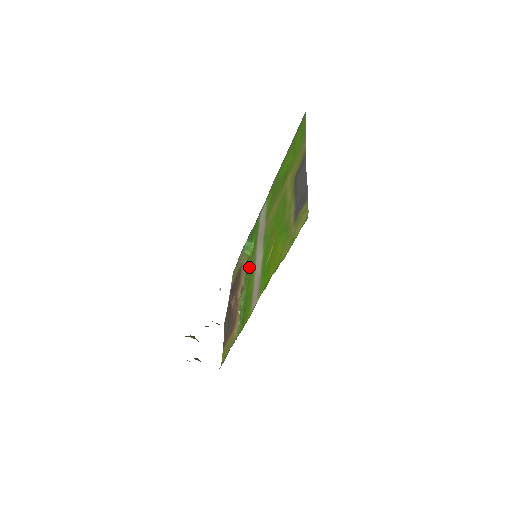
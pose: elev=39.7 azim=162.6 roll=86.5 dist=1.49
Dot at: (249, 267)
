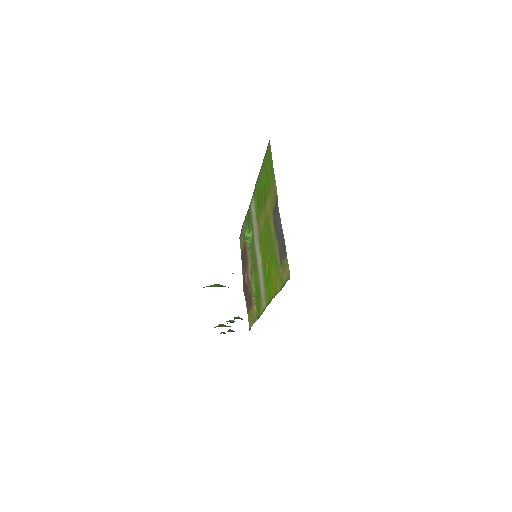
Dot at: (252, 256)
